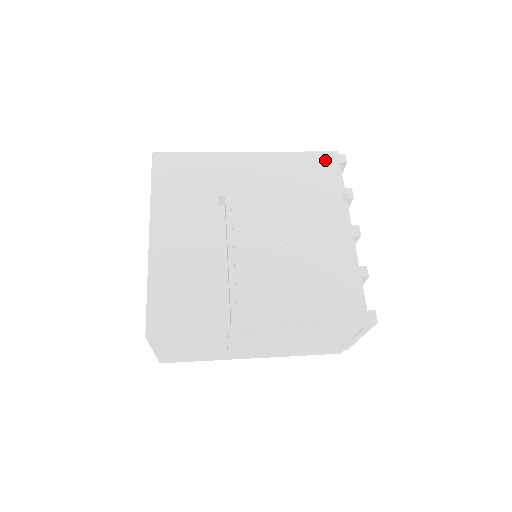
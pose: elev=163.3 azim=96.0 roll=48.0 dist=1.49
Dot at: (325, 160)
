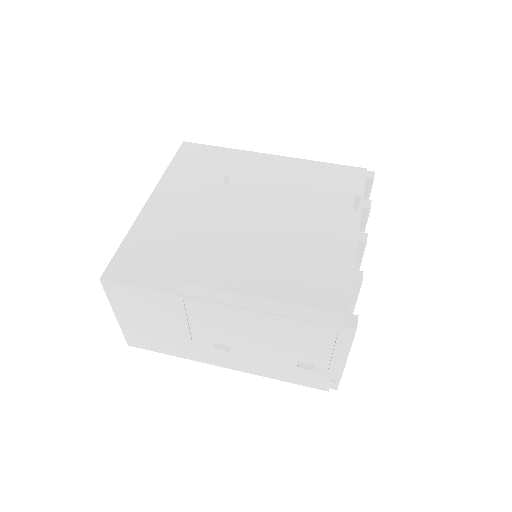
Dot at: (350, 173)
